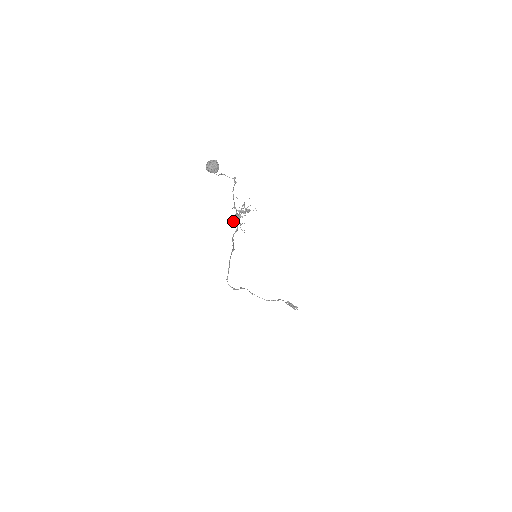
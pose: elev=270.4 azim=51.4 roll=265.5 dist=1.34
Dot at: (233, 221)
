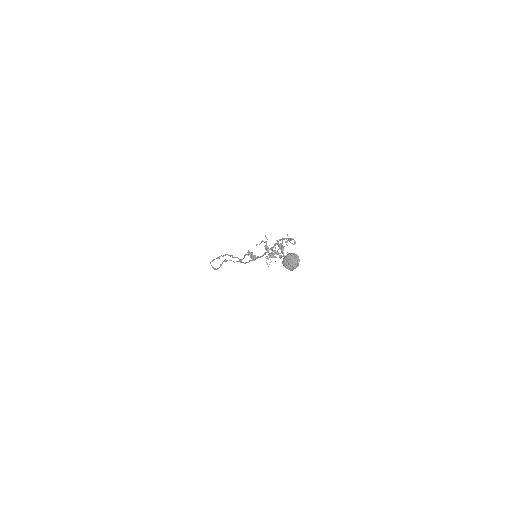
Dot at: (256, 244)
